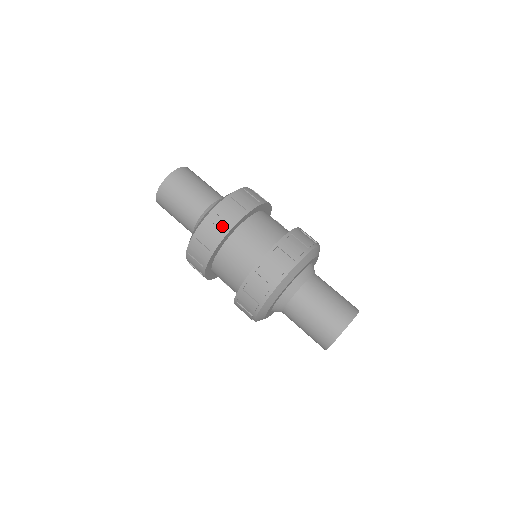
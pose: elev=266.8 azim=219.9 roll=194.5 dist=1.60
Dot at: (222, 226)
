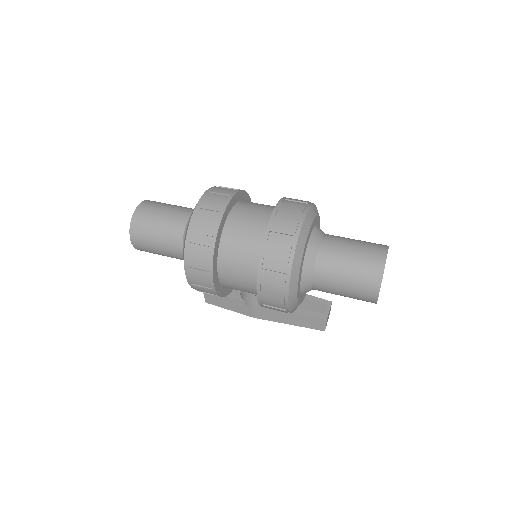
Dot at: (222, 198)
